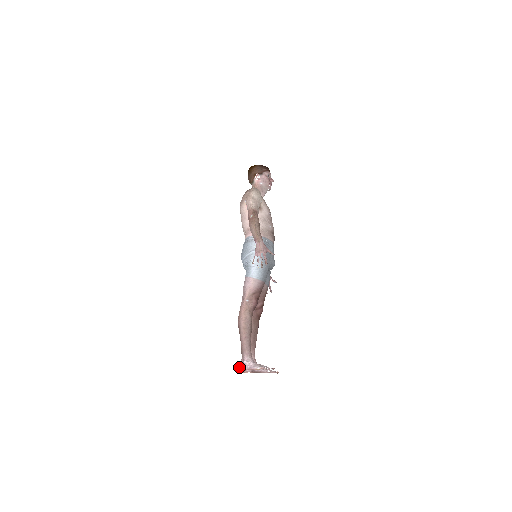
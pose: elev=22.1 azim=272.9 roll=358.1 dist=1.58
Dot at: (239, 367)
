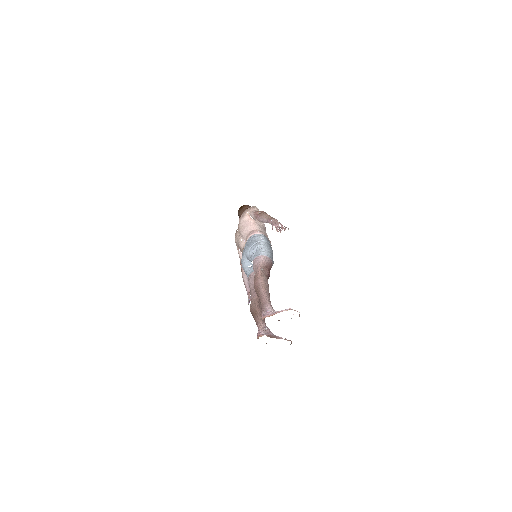
Dot at: (262, 316)
